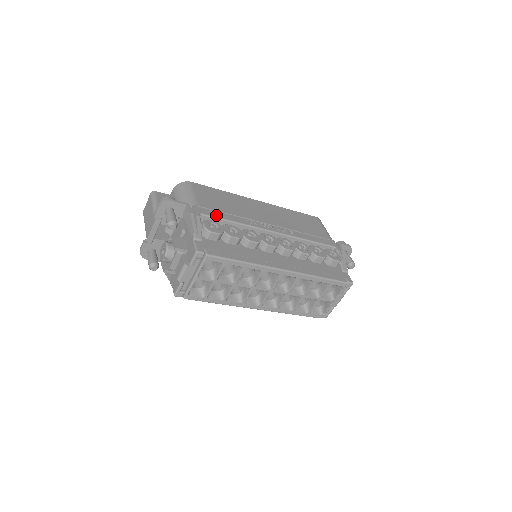
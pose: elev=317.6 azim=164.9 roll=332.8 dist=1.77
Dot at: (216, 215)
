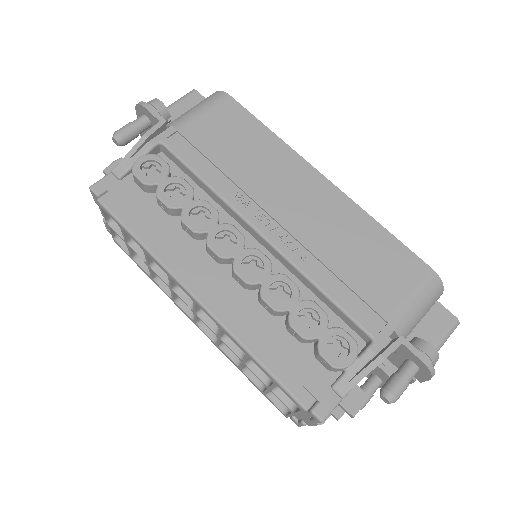
Dot at: (186, 157)
